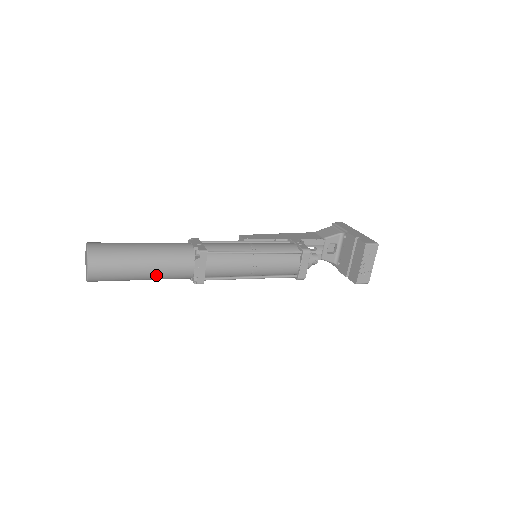
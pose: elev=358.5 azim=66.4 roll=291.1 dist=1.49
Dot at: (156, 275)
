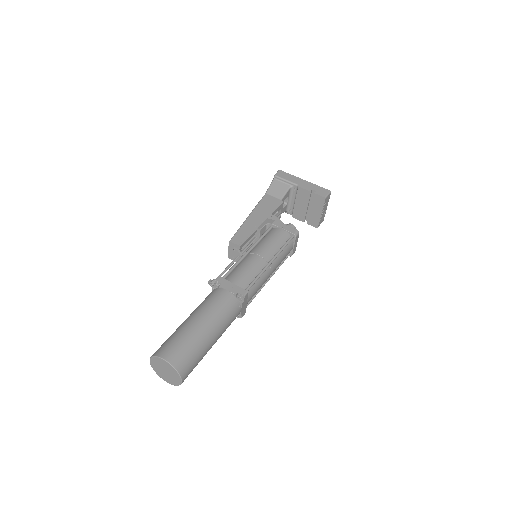
Dot at: occluded
